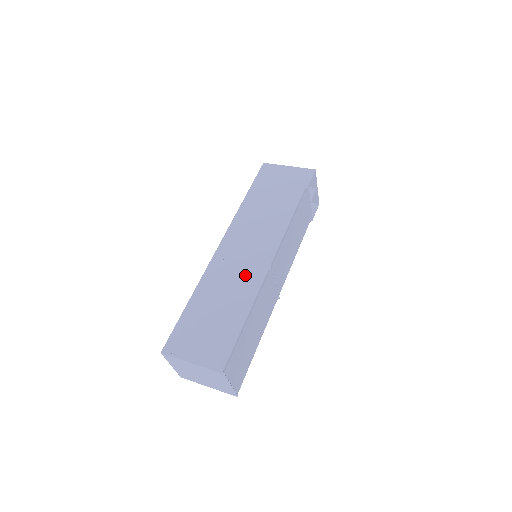
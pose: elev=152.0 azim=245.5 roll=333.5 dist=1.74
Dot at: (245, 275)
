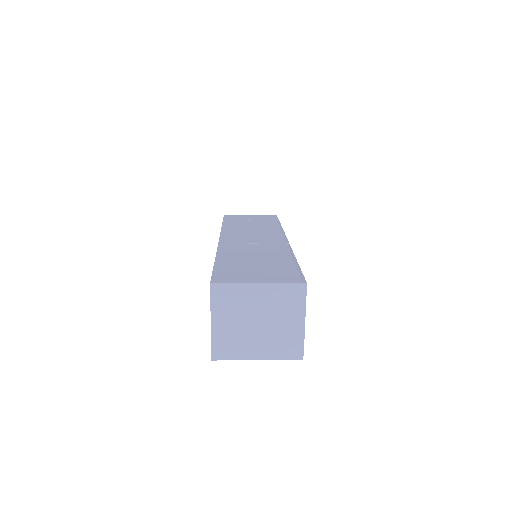
Dot at: (266, 246)
